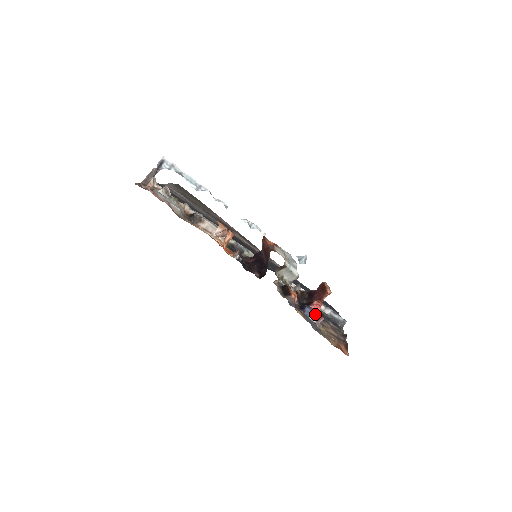
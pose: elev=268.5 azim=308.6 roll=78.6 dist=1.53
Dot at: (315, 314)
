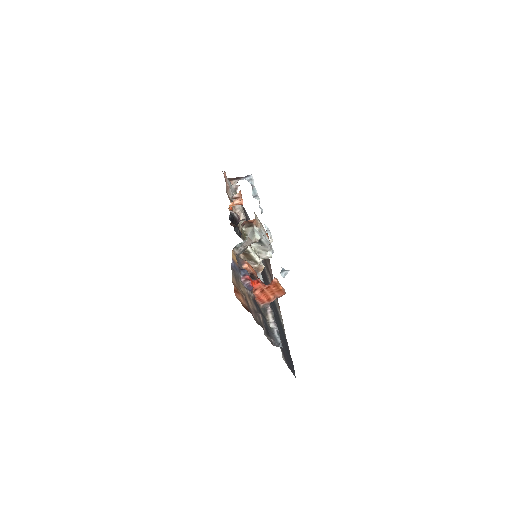
Dot at: (247, 276)
